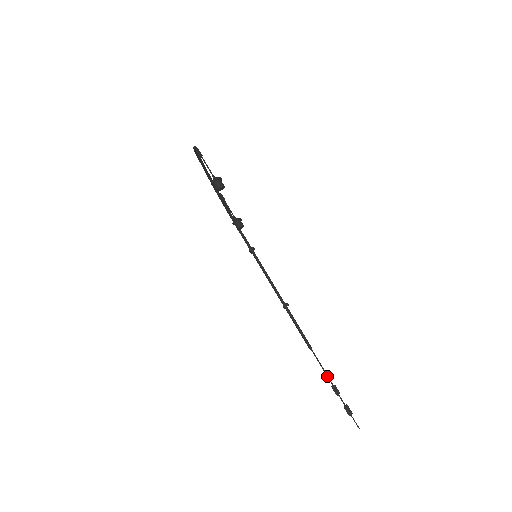
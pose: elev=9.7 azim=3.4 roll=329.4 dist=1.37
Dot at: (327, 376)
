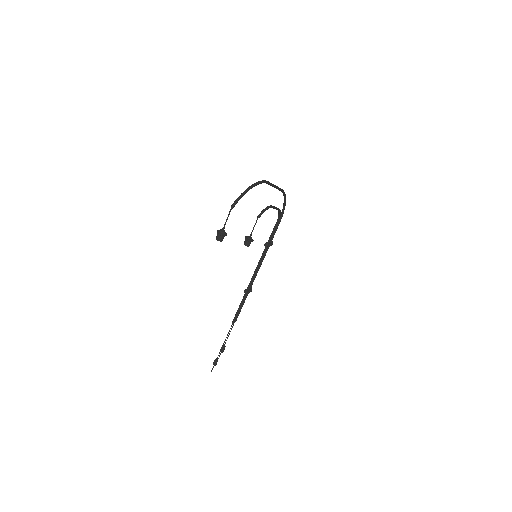
Dot at: (225, 340)
